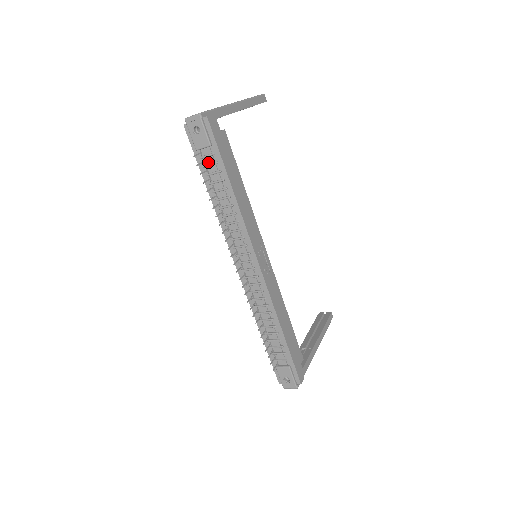
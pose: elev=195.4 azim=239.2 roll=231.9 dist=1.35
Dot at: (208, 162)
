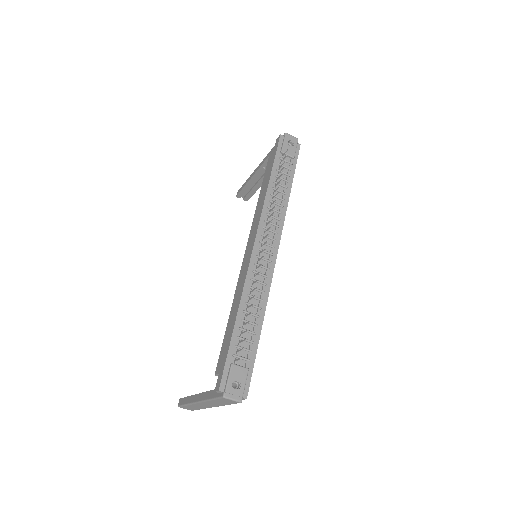
Dot at: (283, 164)
